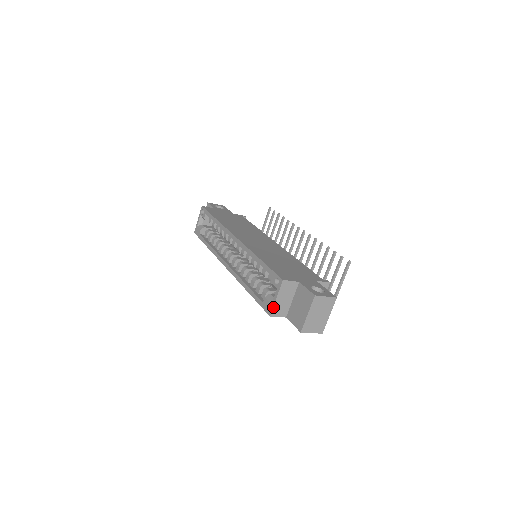
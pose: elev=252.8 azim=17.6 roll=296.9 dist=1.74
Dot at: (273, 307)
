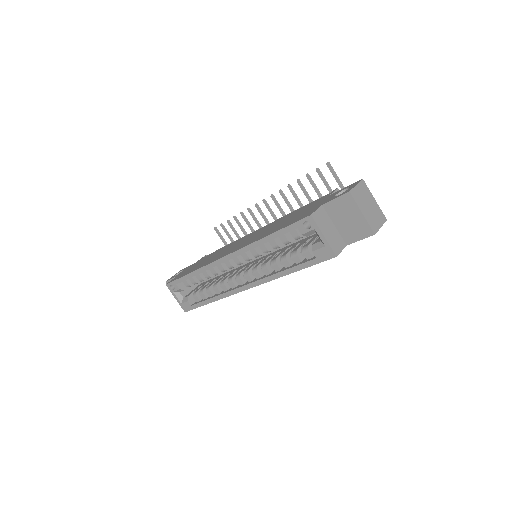
Dot at: (330, 246)
